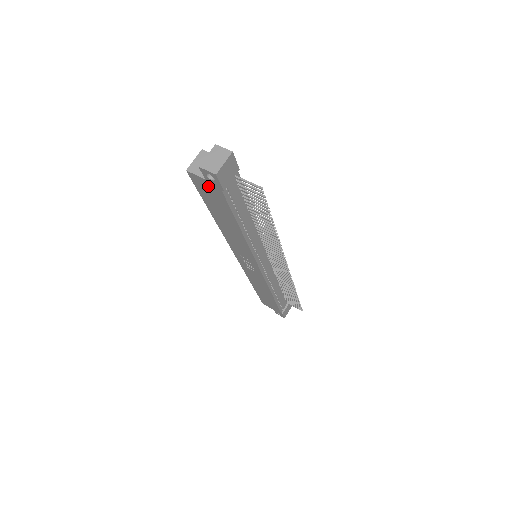
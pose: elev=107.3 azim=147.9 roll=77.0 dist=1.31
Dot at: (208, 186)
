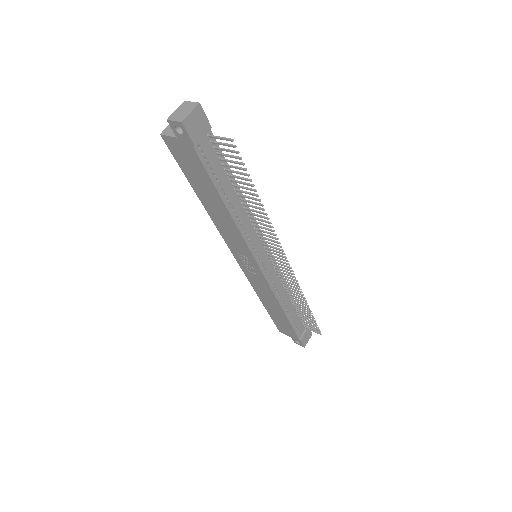
Dot at: (182, 148)
